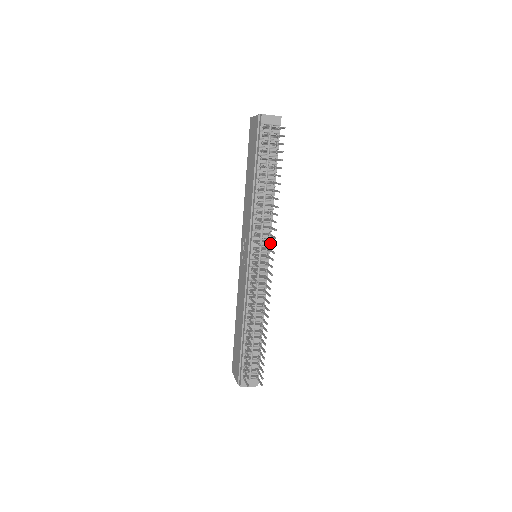
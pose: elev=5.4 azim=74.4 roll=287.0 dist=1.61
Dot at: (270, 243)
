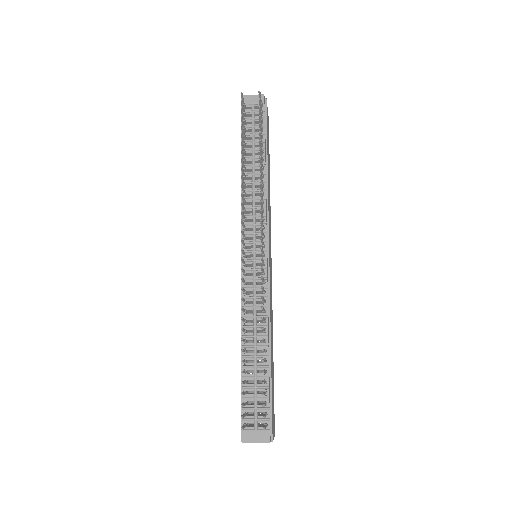
Dot at: (261, 224)
